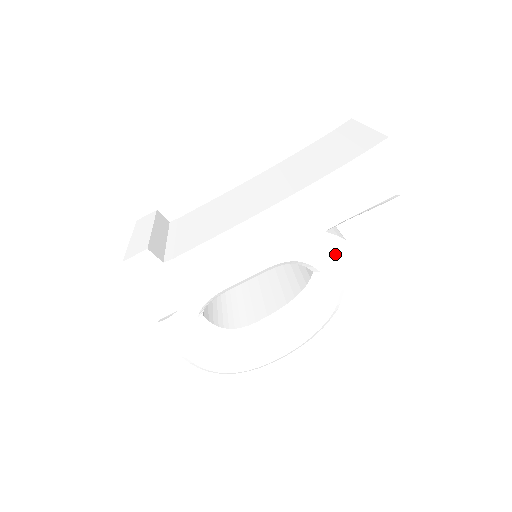
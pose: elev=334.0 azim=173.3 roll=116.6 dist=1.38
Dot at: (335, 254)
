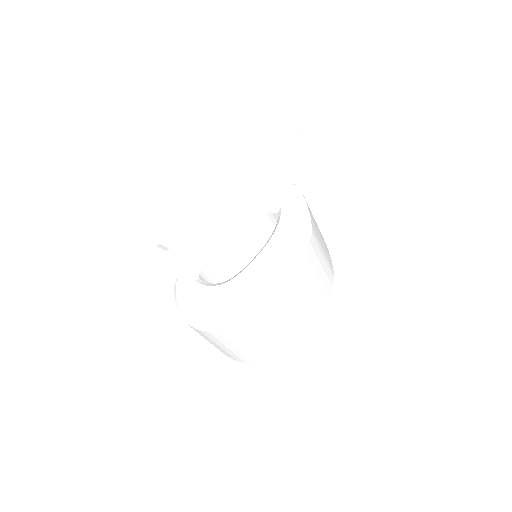
Dot at: (287, 192)
